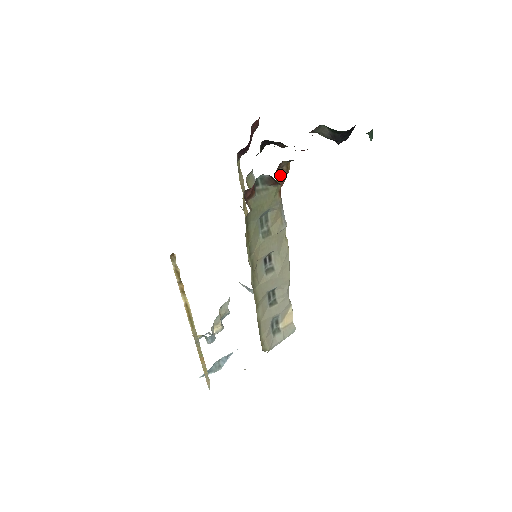
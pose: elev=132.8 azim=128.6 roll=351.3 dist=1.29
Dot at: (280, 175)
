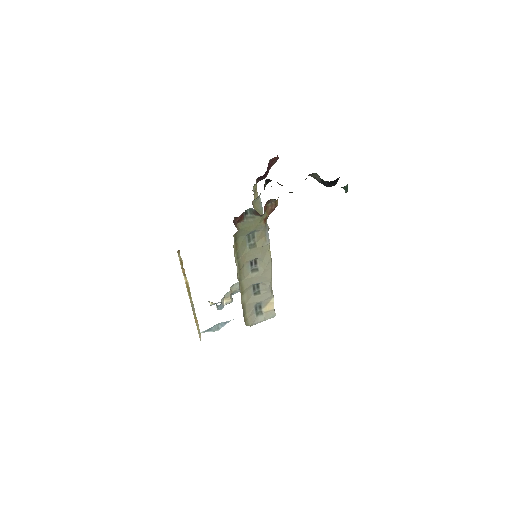
Dot at: (269, 207)
